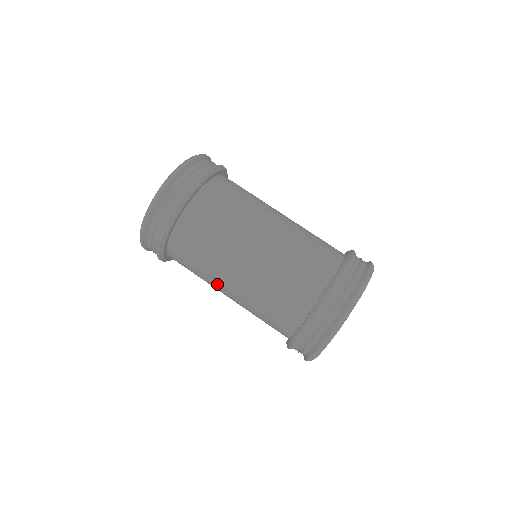
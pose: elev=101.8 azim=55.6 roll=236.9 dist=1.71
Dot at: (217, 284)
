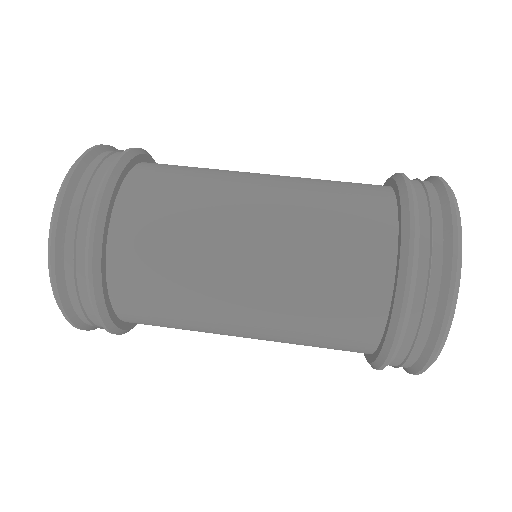
Dot at: (218, 305)
